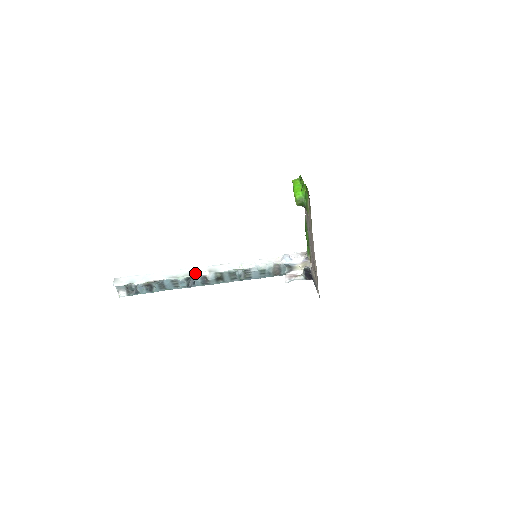
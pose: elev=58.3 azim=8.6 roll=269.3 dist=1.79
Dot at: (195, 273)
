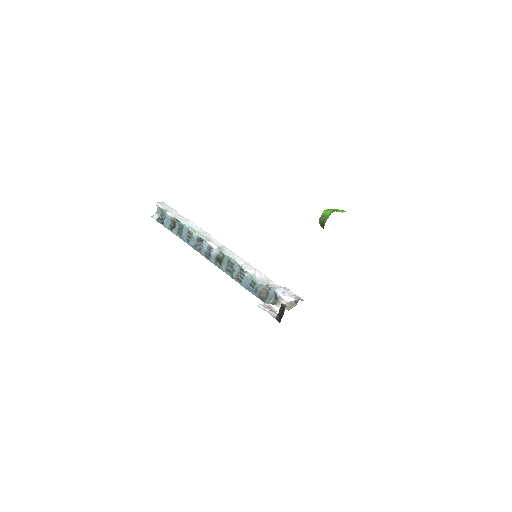
Dot at: (208, 239)
